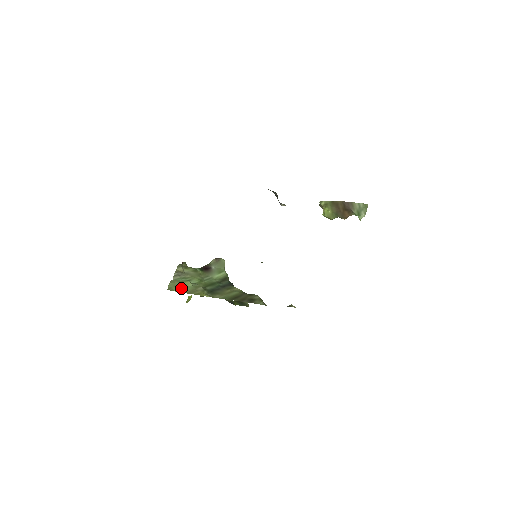
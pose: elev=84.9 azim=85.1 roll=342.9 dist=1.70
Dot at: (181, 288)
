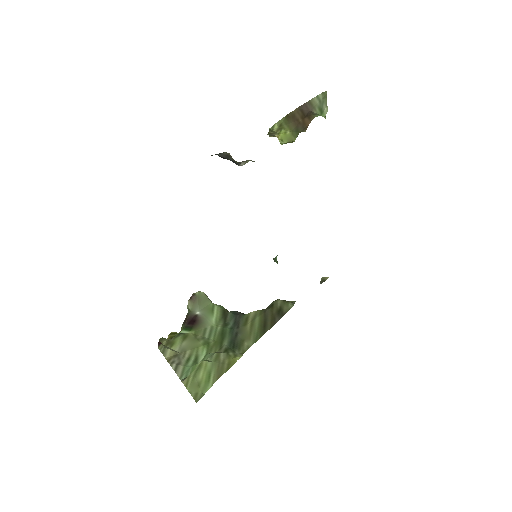
Dot at: (206, 380)
